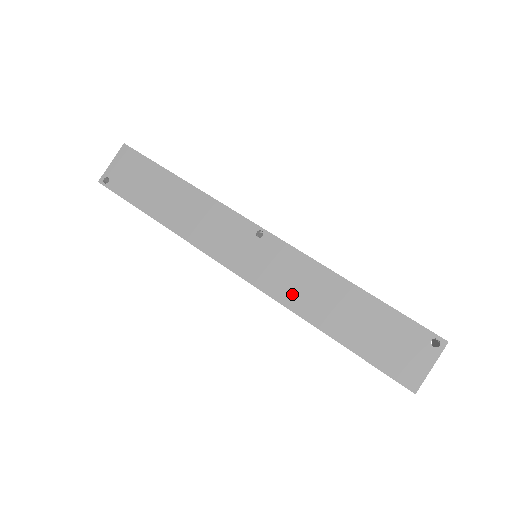
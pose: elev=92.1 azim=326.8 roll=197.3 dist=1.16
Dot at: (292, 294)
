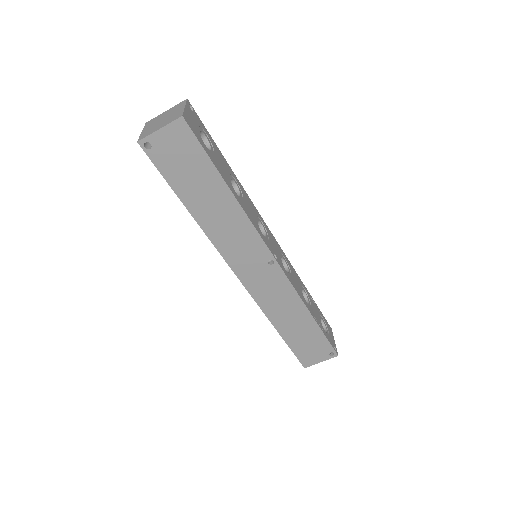
Dot at: (270, 305)
